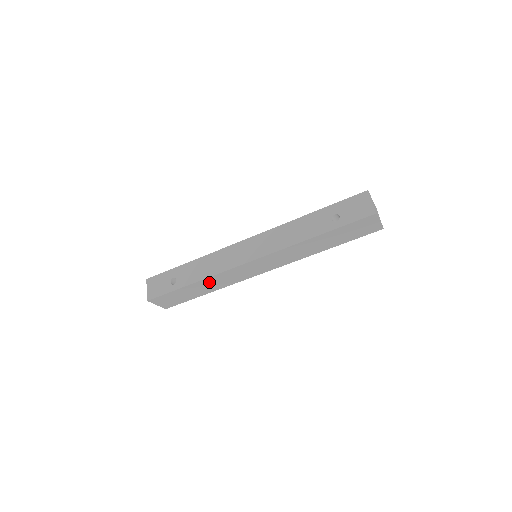
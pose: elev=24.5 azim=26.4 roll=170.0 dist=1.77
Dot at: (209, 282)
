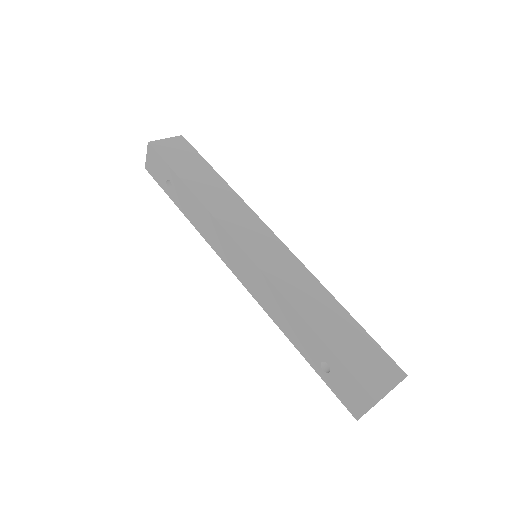
Dot at: occluded
